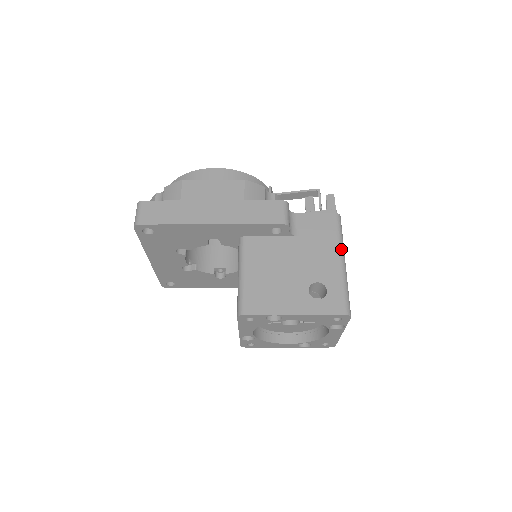
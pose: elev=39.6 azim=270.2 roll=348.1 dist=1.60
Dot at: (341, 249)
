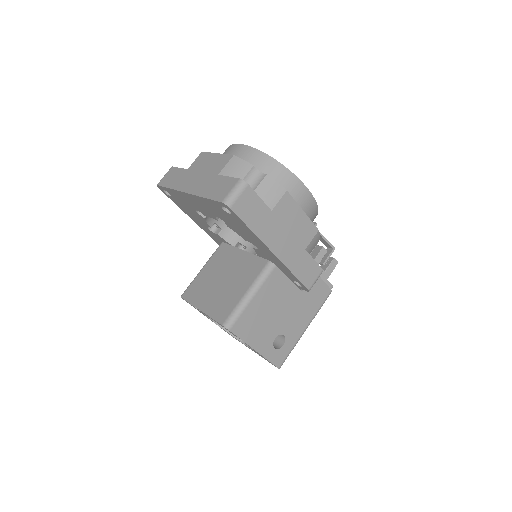
Dot at: occluded
